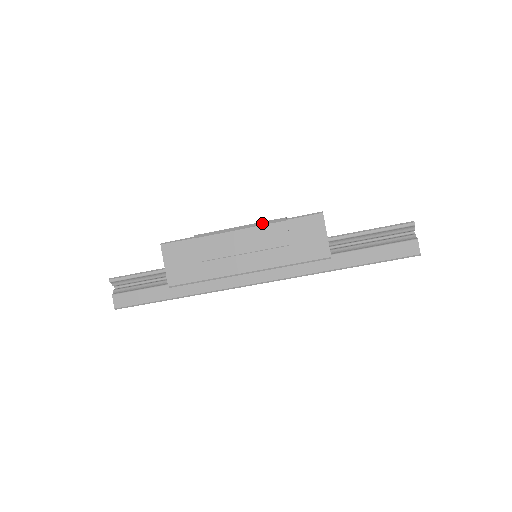
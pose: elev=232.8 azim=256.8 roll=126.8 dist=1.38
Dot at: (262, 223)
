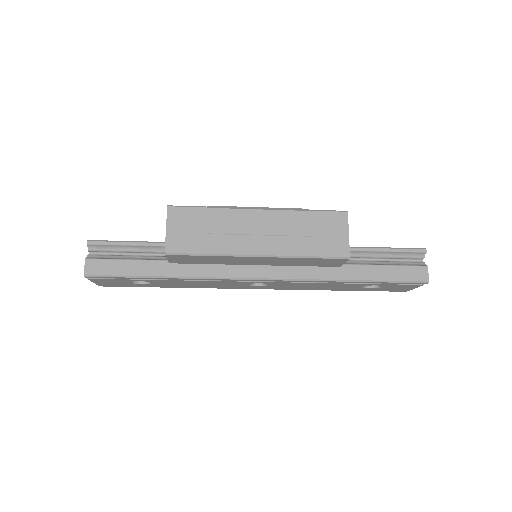
Dot at: (284, 208)
